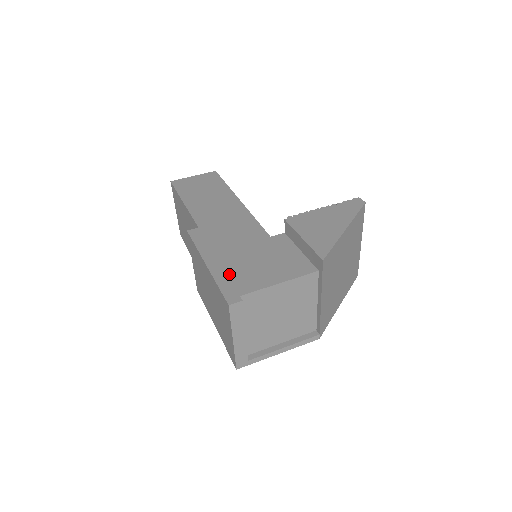
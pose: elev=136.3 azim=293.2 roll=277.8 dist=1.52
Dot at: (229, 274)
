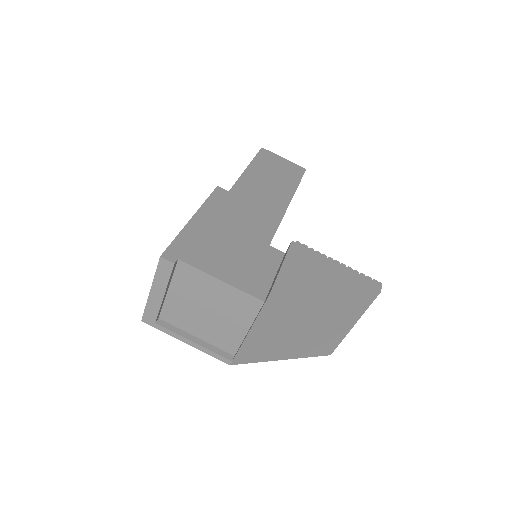
Dot at: (196, 238)
